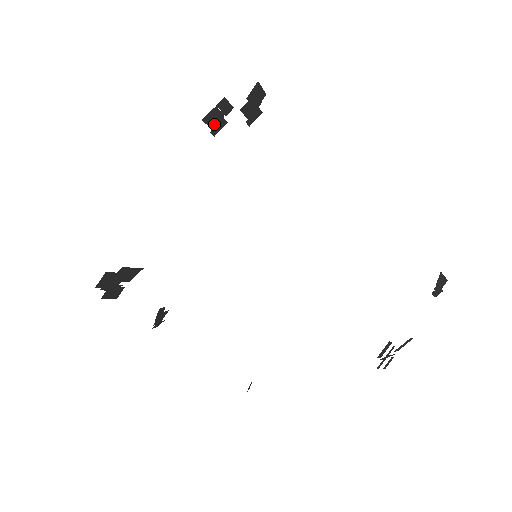
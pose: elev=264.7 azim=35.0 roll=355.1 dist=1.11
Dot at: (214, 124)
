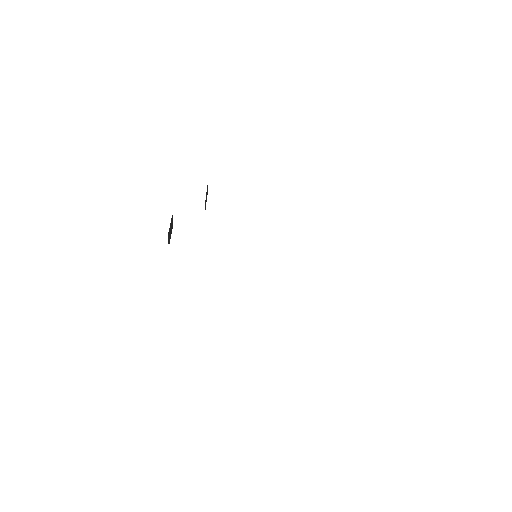
Dot at: (170, 236)
